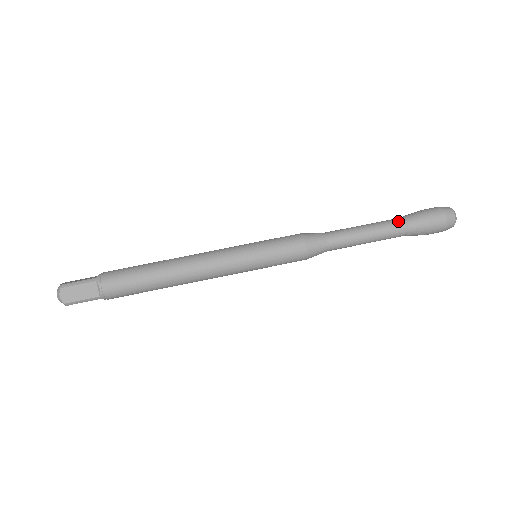
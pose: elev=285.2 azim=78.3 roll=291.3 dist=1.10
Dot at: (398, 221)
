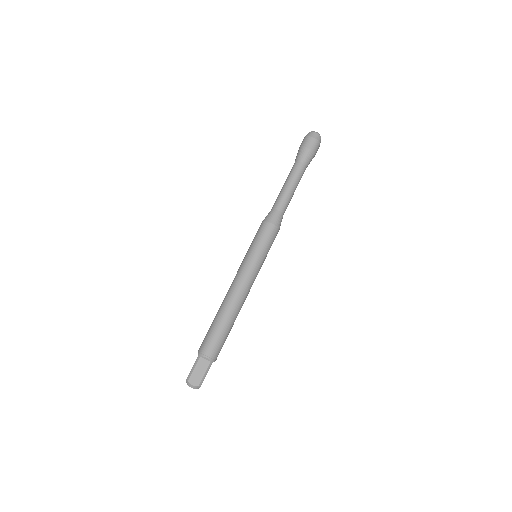
Dot at: (295, 164)
